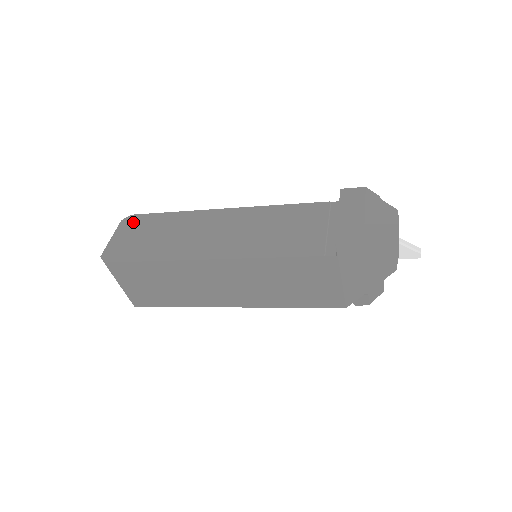
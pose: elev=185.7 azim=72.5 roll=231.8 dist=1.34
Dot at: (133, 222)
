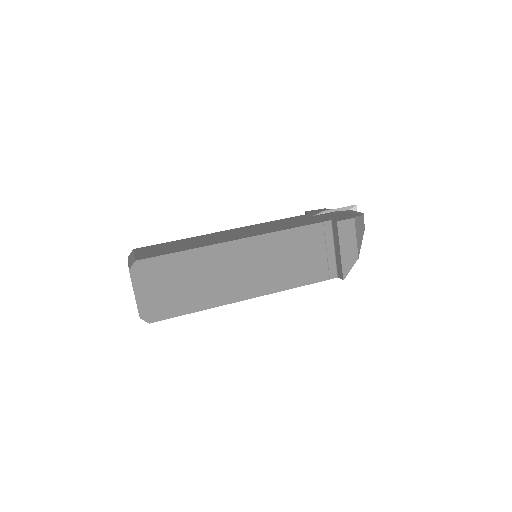
Dot at: (146, 271)
